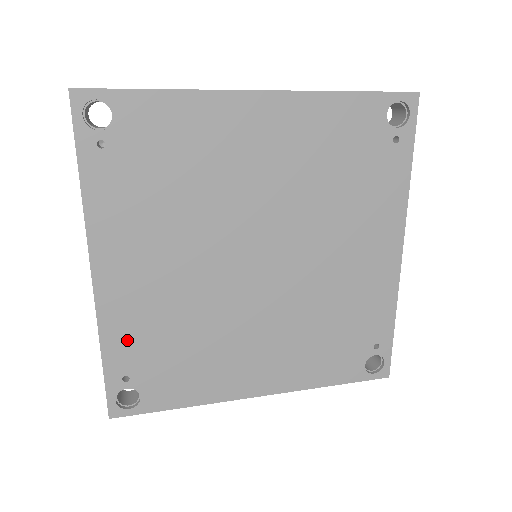
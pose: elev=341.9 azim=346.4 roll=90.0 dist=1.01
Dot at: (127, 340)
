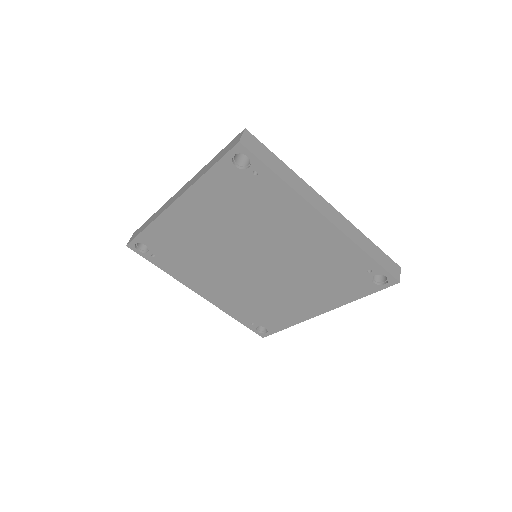
Dot at: (237, 311)
